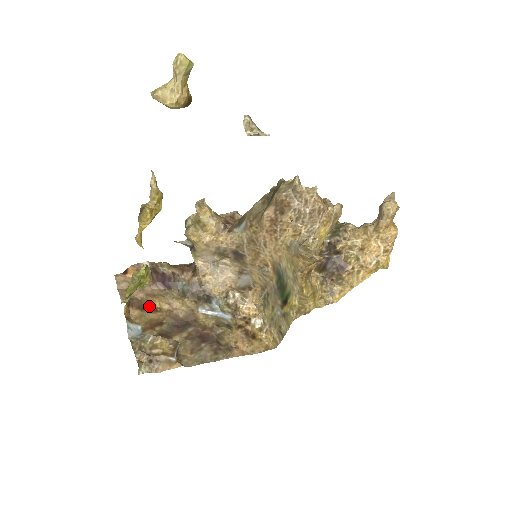
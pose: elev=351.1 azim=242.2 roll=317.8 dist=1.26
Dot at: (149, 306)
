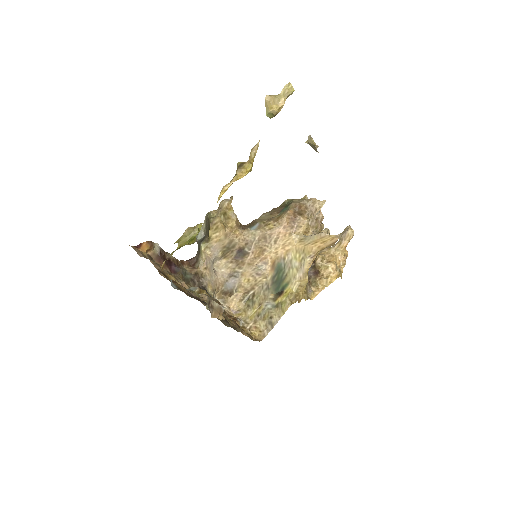
Dot at: (168, 277)
